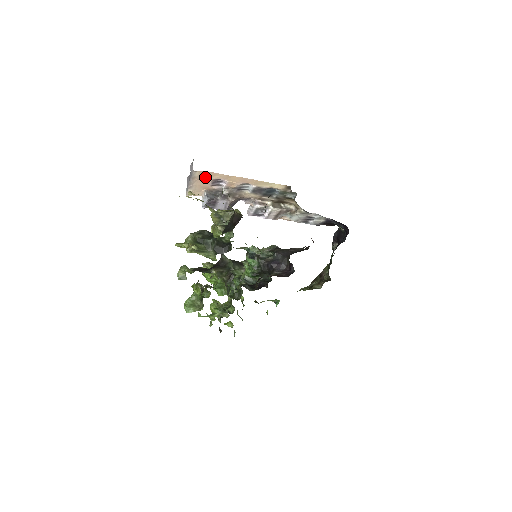
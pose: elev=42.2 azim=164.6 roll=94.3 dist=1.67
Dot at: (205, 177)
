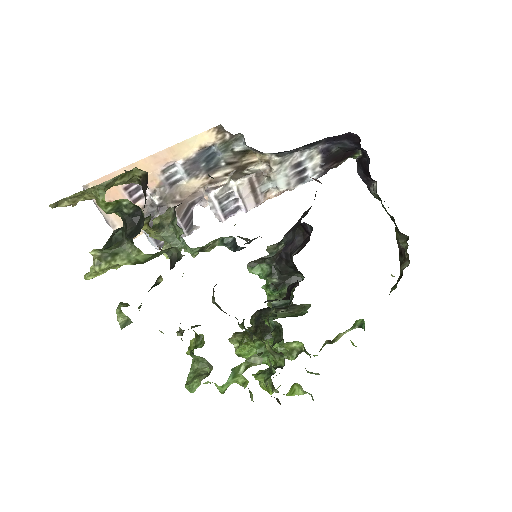
Dot at: (111, 192)
